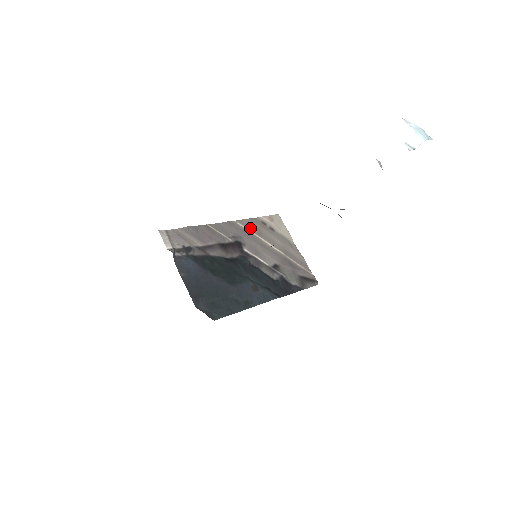
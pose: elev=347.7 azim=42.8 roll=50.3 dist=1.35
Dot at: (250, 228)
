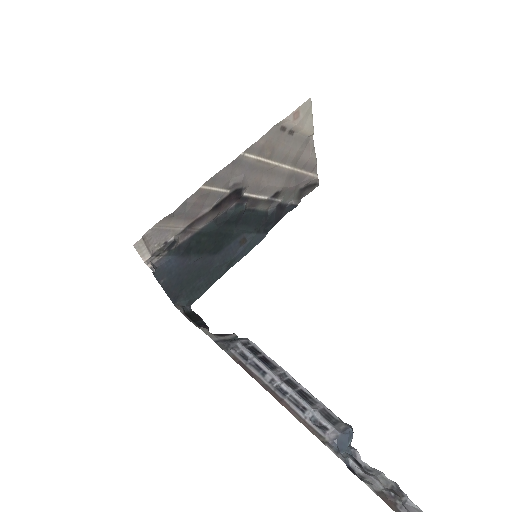
Dot at: (260, 153)
